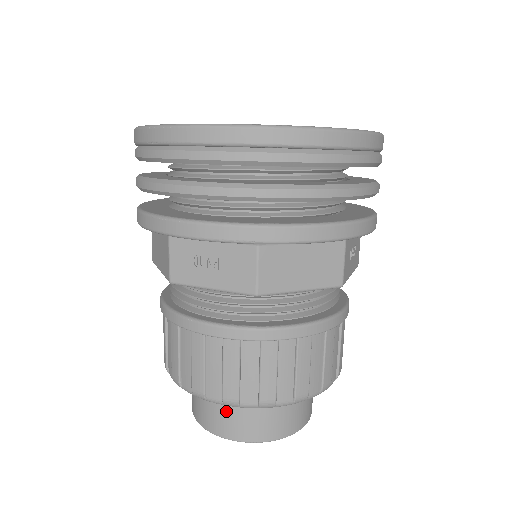
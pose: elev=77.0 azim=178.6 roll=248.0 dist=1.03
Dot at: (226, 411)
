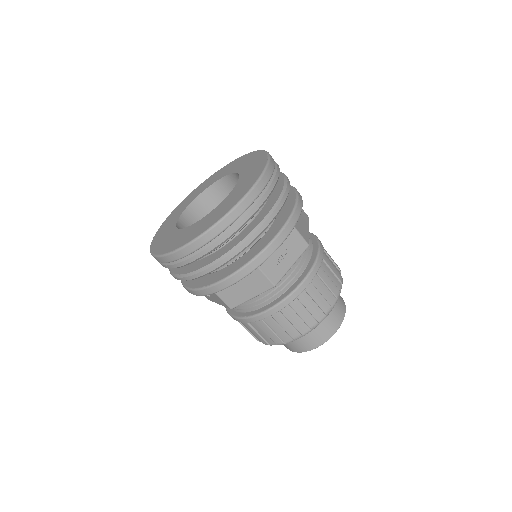
Dot at: occluded
